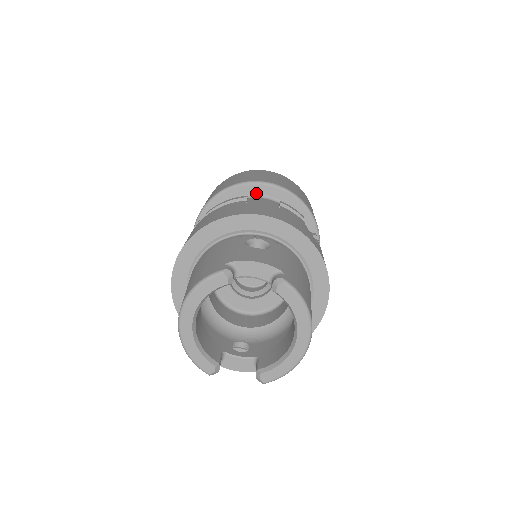
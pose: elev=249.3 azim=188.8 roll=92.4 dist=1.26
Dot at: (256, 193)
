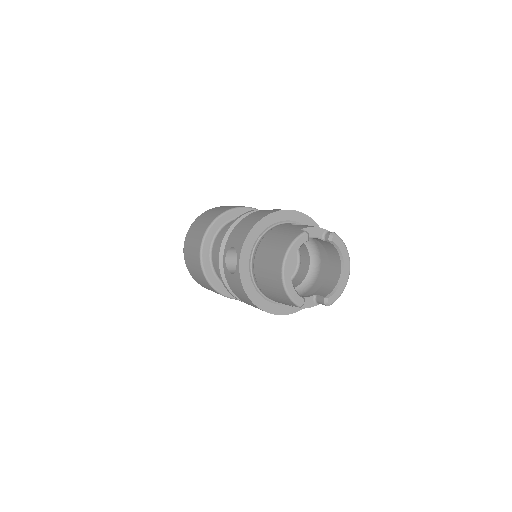
Dot at: occluded
